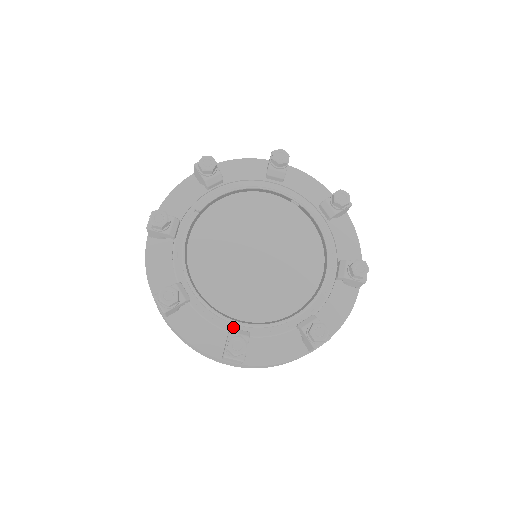
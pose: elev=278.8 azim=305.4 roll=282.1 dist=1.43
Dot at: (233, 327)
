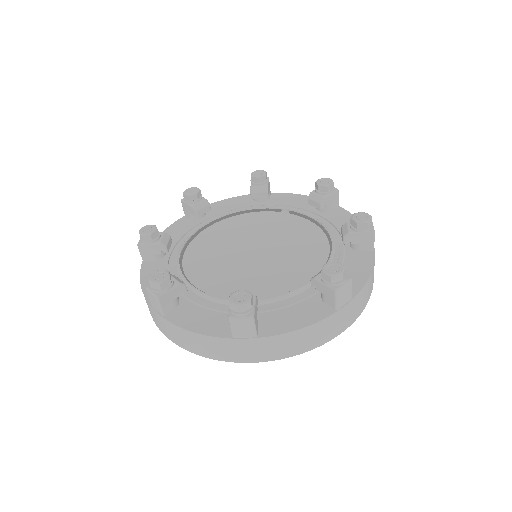
Dot at: occluded
